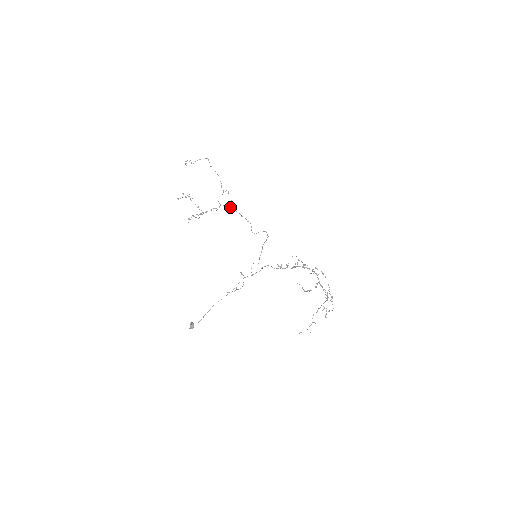
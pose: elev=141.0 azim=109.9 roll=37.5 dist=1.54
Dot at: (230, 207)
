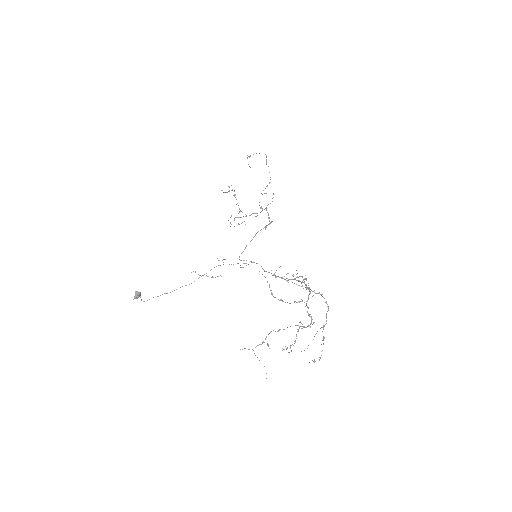
Dot at: (265, 208)
